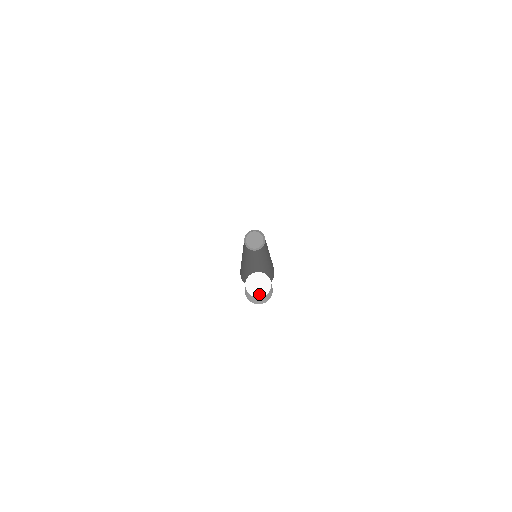
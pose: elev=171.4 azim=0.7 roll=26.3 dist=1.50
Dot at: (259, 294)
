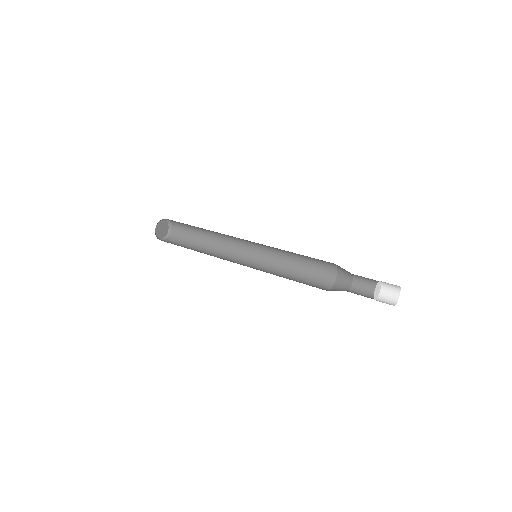
Dot at: (375, 297)
